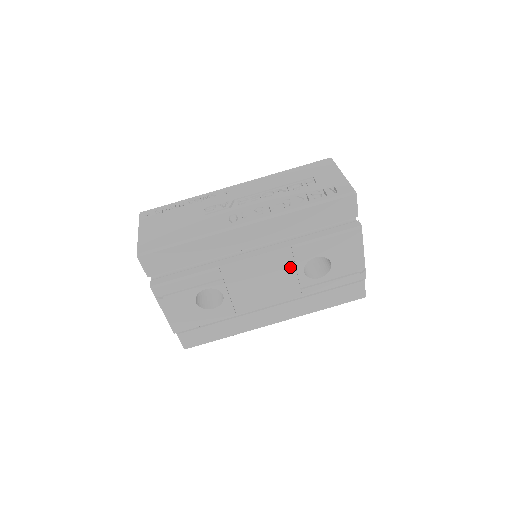
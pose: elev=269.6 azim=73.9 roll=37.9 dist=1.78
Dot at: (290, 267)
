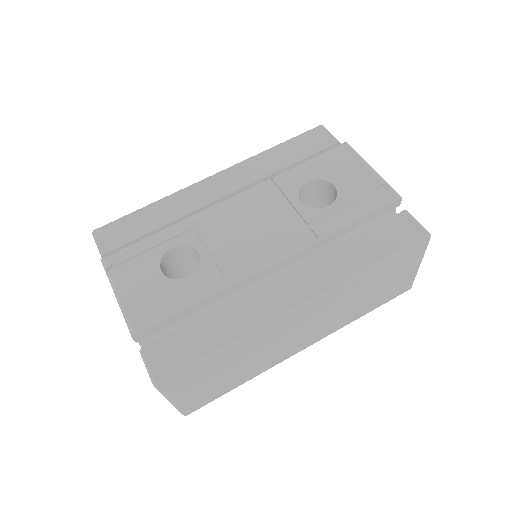
Dot at: (279, 200)
